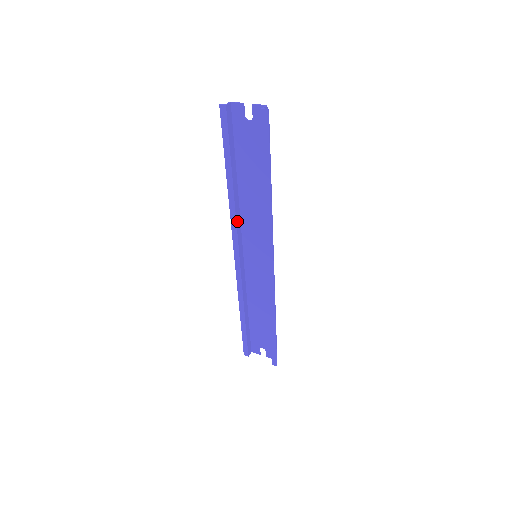
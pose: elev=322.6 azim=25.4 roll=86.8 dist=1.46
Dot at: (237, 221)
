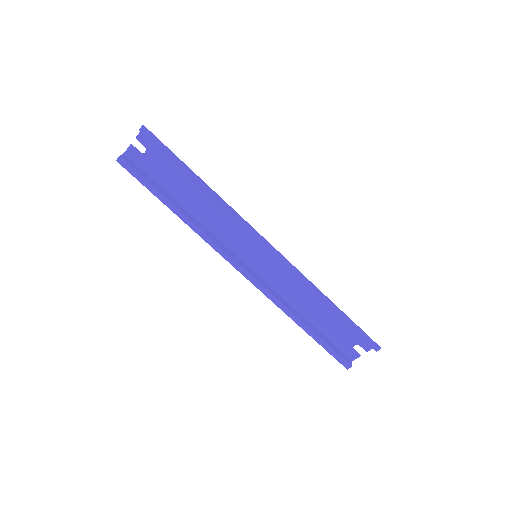
Dot at: (213, 240)
